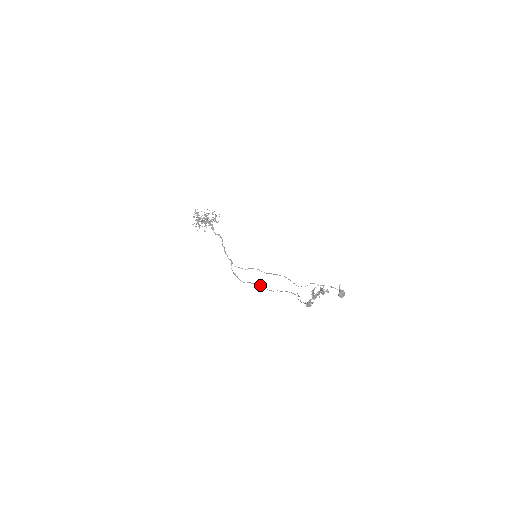
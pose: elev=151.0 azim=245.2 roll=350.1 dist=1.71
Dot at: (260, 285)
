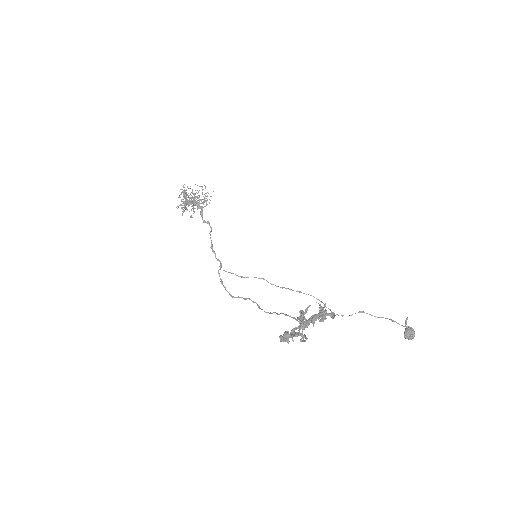
Dot at: (254, 302)
